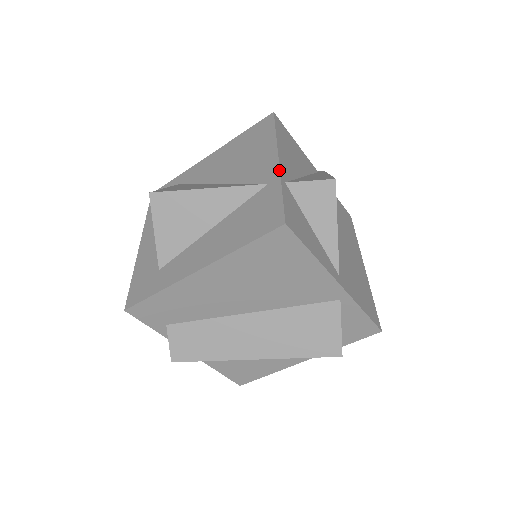
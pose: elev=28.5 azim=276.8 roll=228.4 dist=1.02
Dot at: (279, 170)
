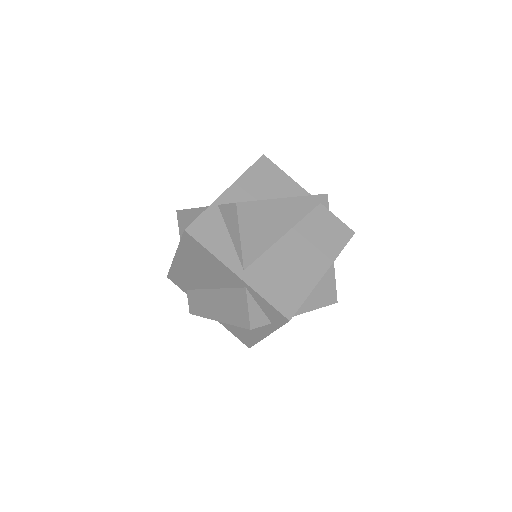
Dot at: (218, 197)
